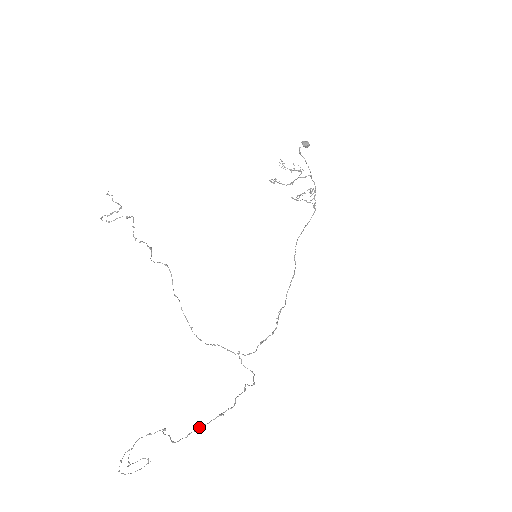
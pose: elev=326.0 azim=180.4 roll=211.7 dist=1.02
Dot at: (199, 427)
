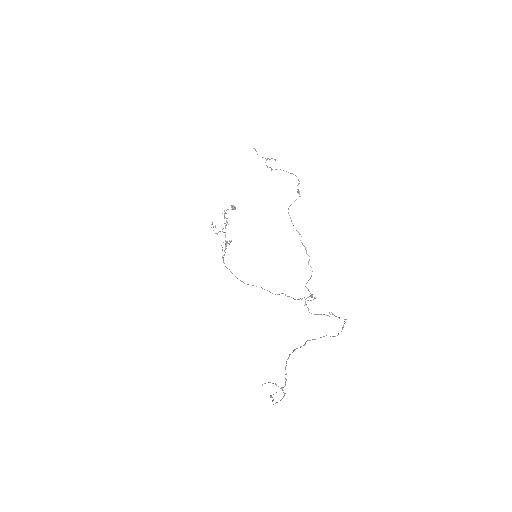
Dot at: occluded
